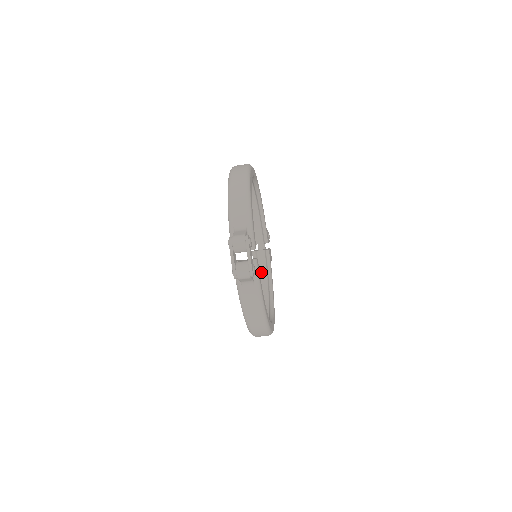
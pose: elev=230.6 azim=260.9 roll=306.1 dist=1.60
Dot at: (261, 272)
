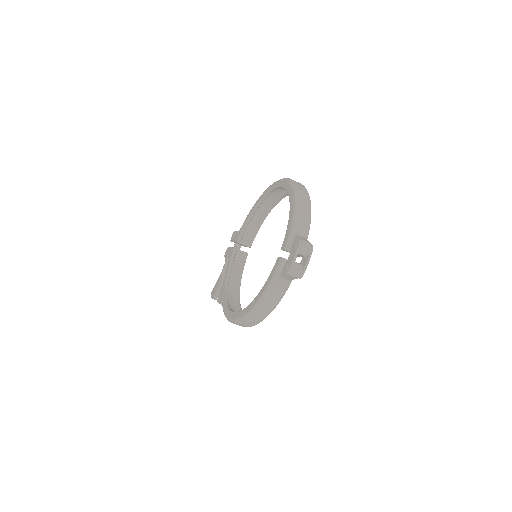
Dot at: (233, 268)
